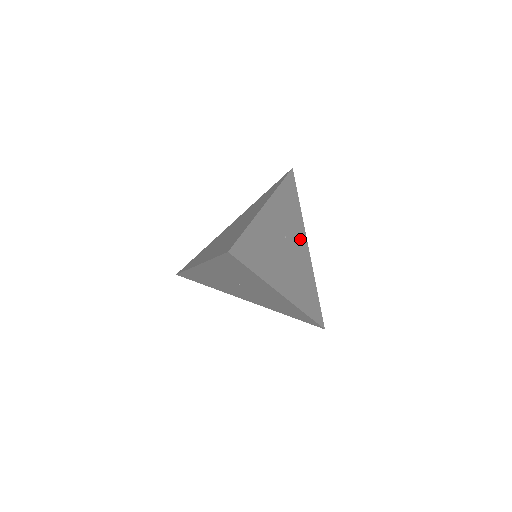
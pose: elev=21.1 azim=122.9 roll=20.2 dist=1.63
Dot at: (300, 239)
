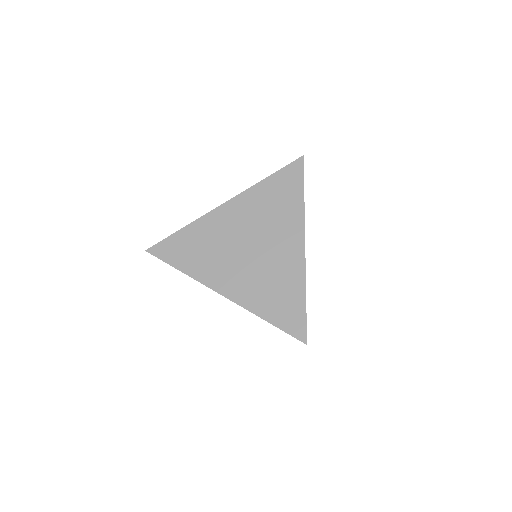
Dot at: occluded
